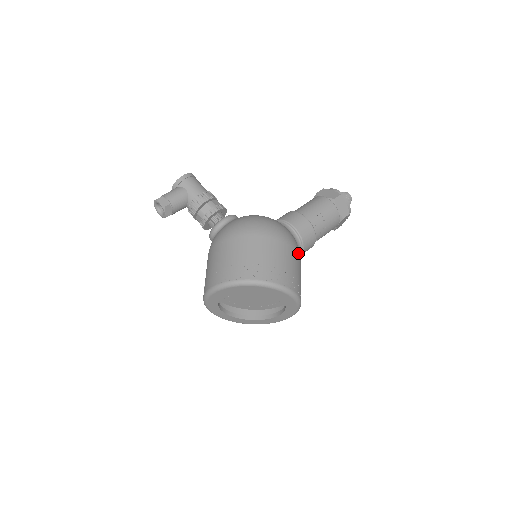
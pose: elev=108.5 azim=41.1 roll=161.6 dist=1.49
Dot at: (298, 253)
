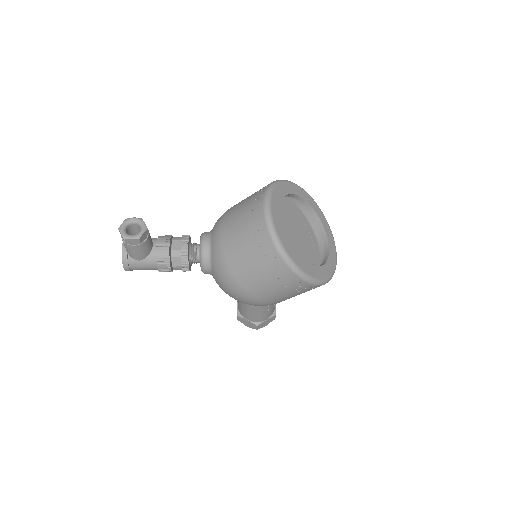
Dot at: occluded
